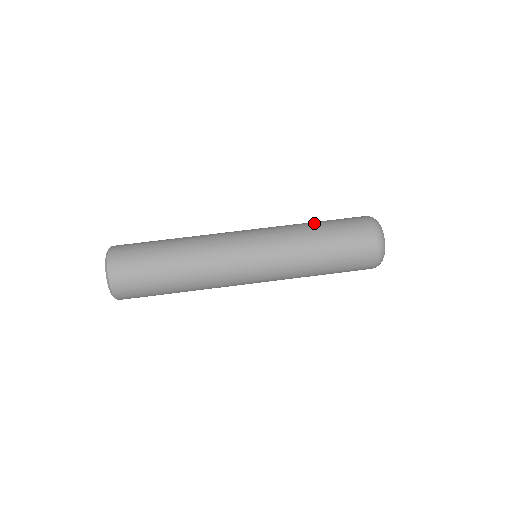
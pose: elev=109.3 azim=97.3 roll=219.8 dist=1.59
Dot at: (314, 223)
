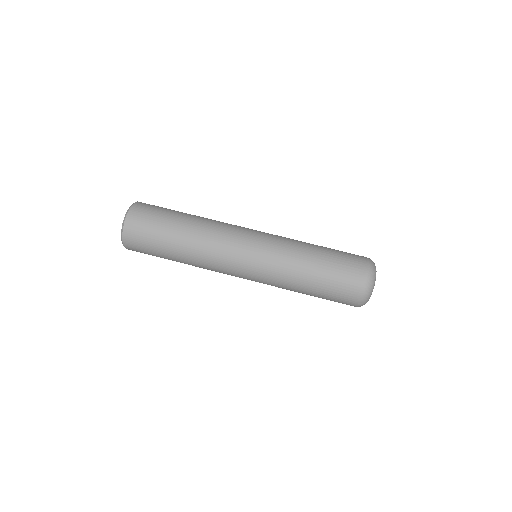
Dot at: (316, 249)
